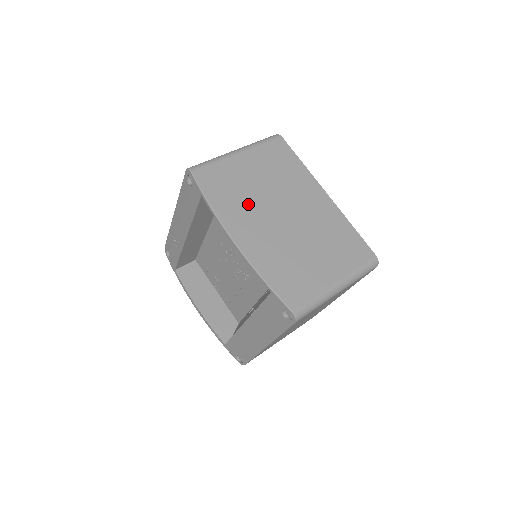
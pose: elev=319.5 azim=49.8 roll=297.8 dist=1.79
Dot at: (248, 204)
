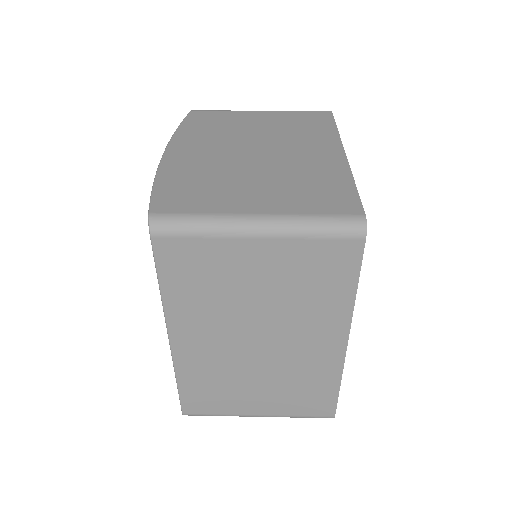
Dot at: (221, 136)
